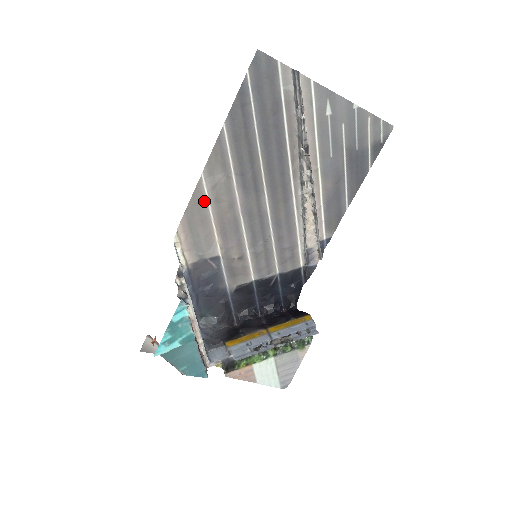
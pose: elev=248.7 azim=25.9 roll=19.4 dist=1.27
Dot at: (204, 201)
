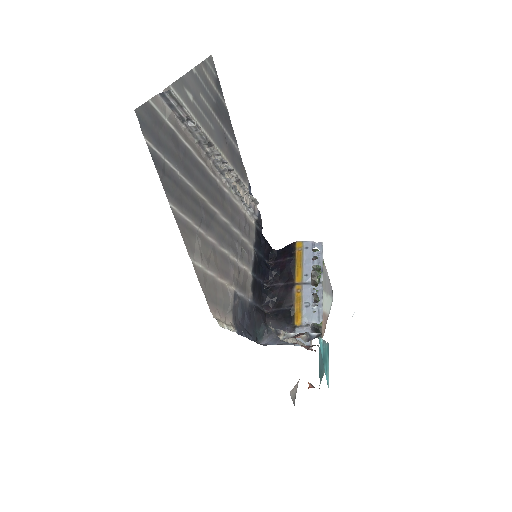
Dot at: (205, 274)
